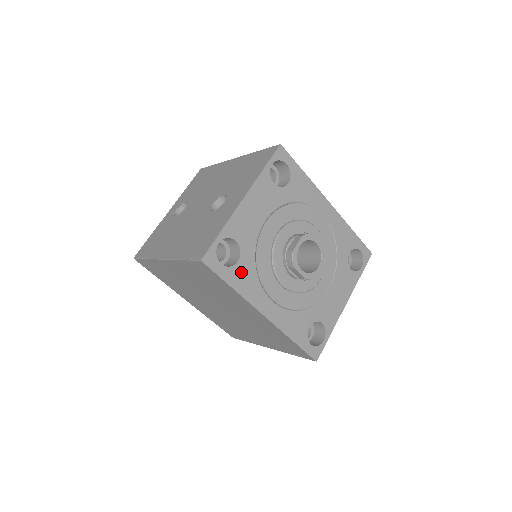
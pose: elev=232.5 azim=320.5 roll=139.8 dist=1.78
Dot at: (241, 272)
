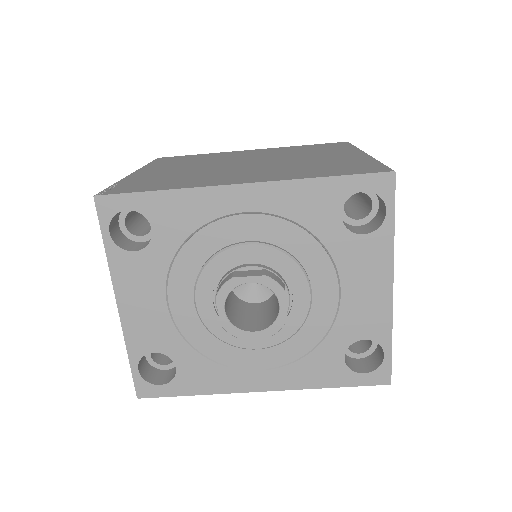
Dot at: (190, 374)
